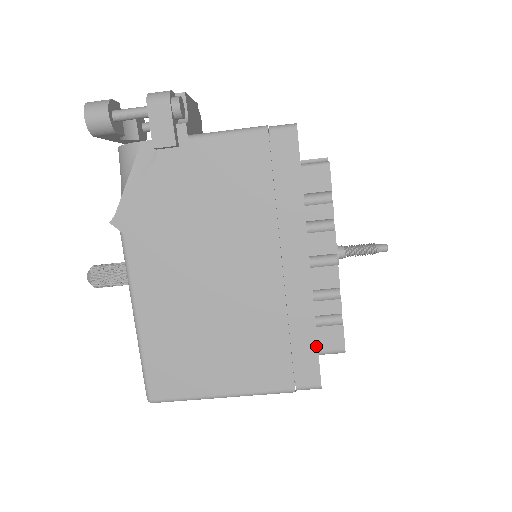
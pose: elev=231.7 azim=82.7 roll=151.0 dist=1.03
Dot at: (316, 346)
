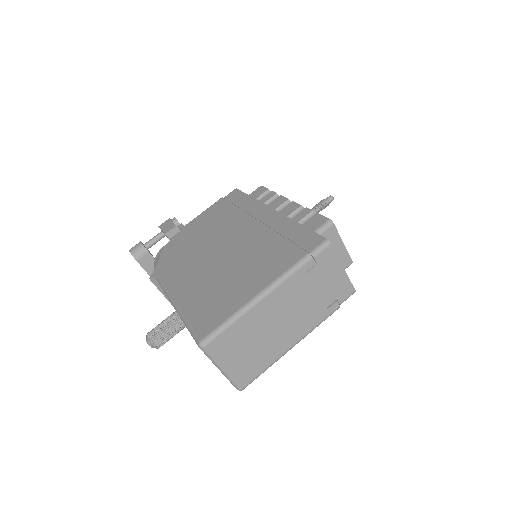
Dot at: (306, 228)
